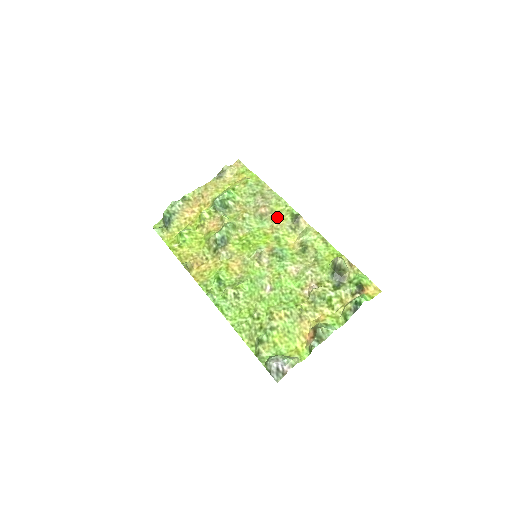
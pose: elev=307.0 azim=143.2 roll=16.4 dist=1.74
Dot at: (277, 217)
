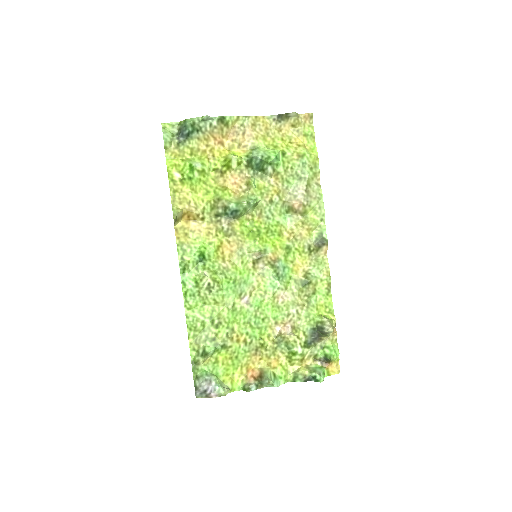
Dot at: (305, 226)
